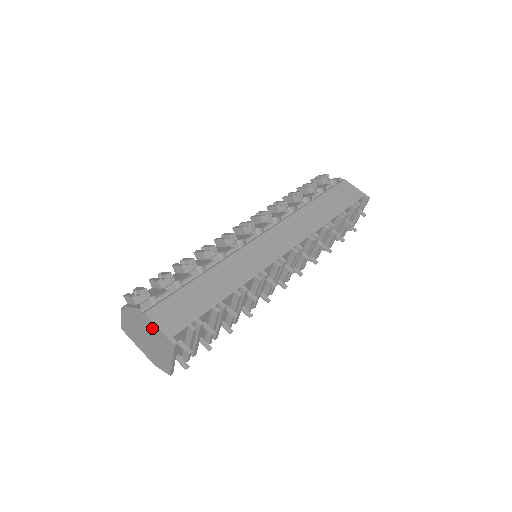
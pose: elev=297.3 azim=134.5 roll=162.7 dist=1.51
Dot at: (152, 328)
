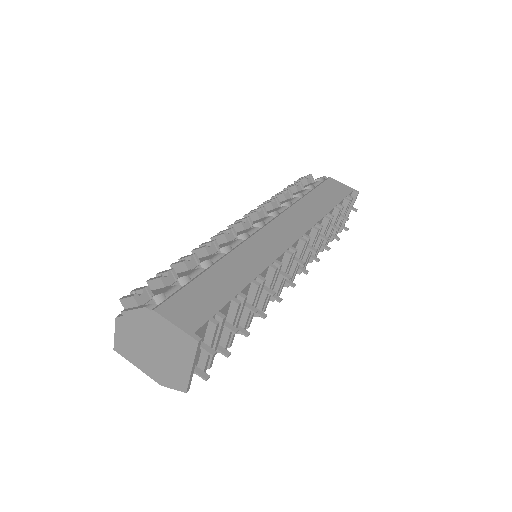
Dot at: (164, 329)
